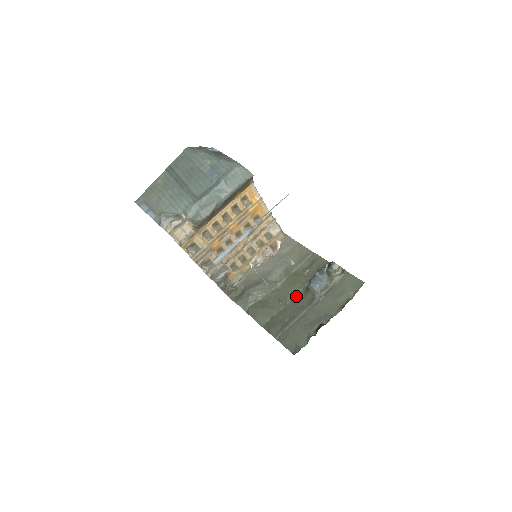
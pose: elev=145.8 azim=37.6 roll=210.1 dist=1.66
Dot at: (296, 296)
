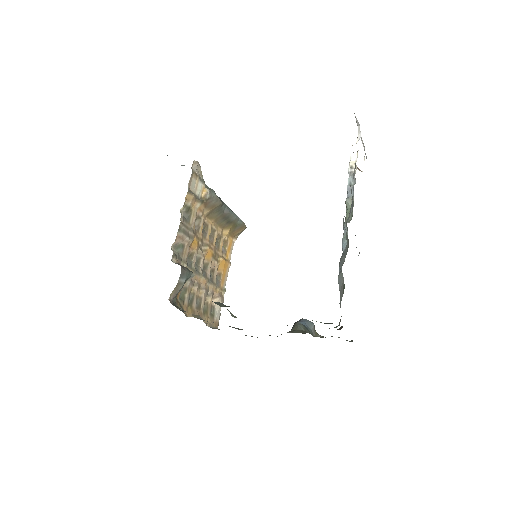
Dot at: occluded
